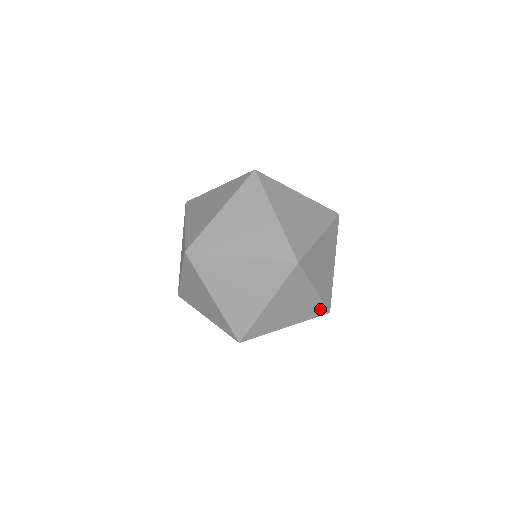
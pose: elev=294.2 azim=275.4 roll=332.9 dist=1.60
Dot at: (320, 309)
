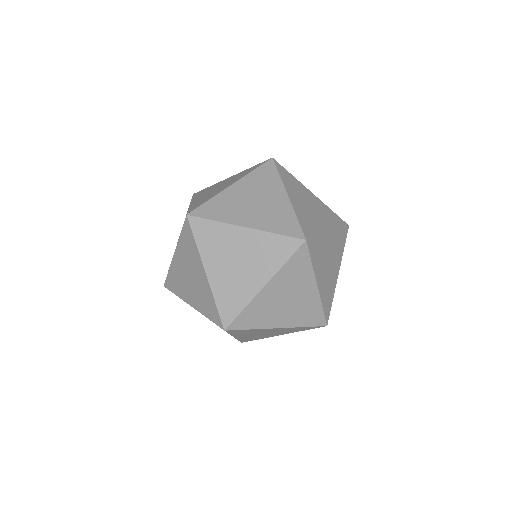
Dot at: (343, 234)
